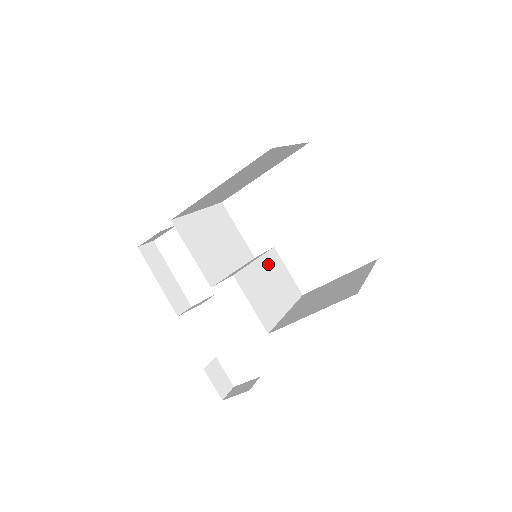
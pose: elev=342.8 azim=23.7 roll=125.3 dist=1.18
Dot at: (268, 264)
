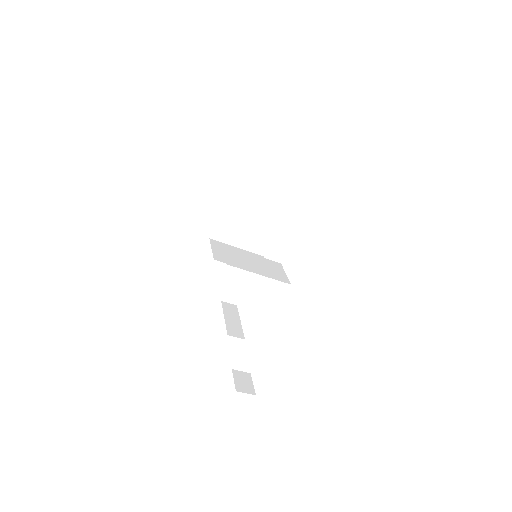
Dot at: (264, 261)
